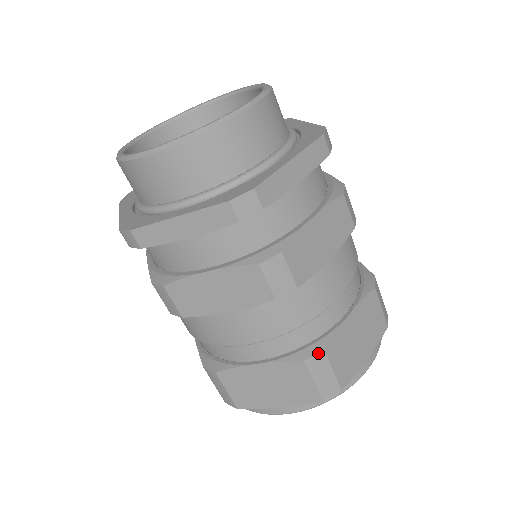
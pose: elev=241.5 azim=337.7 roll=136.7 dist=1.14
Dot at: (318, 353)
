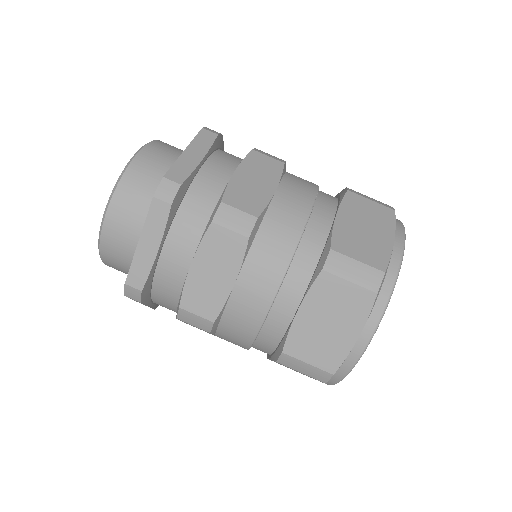
Dot at: (347, 188)
